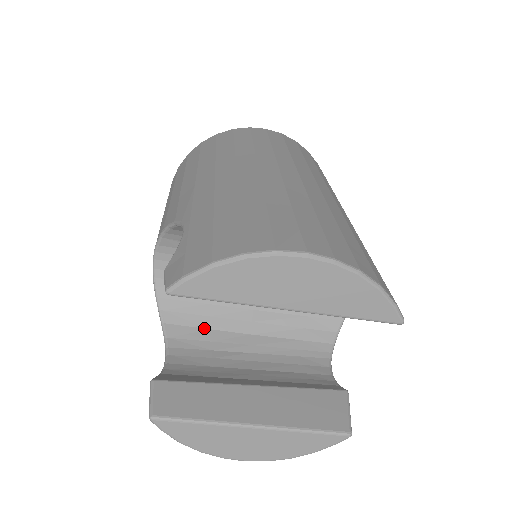
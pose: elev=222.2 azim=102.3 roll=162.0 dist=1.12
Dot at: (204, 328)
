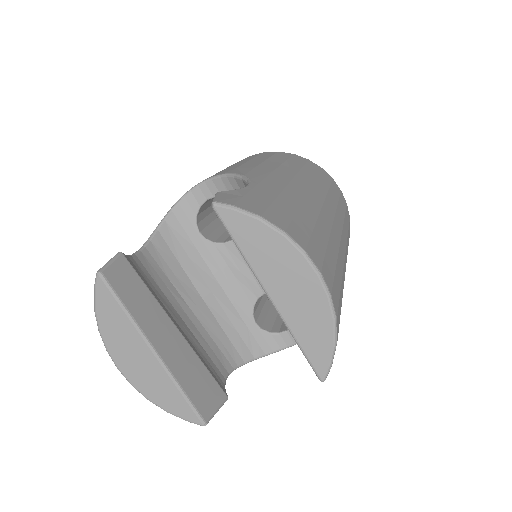
Dot at: (179, 261)
